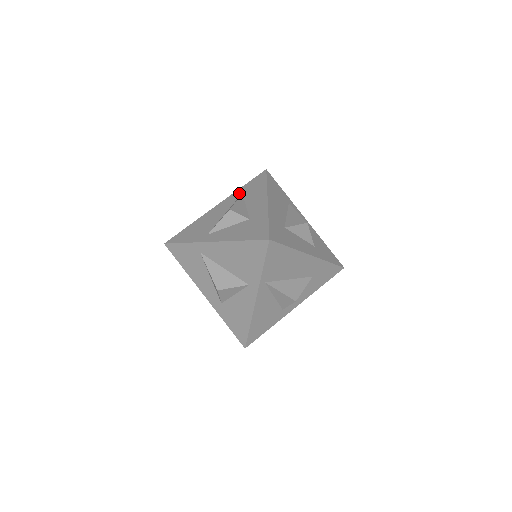
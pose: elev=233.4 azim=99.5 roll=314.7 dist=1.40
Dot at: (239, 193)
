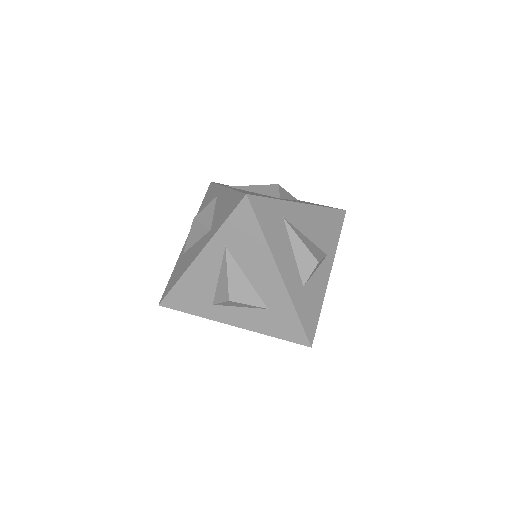
Dot at: occluded
